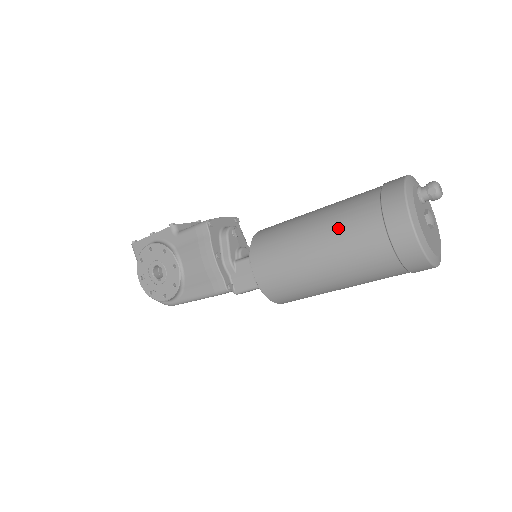
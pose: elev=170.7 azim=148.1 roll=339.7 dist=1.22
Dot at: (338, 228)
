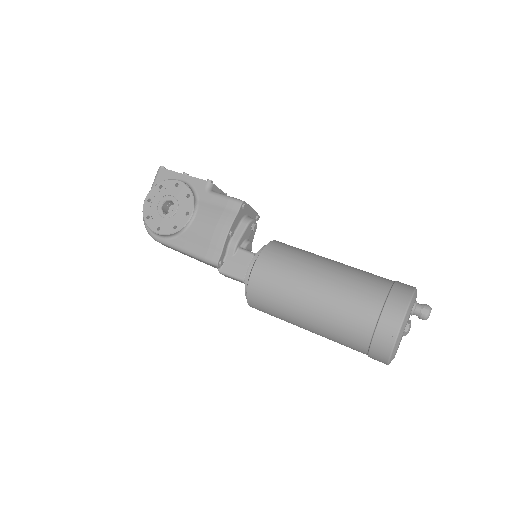
Dot at: (346, 286)
